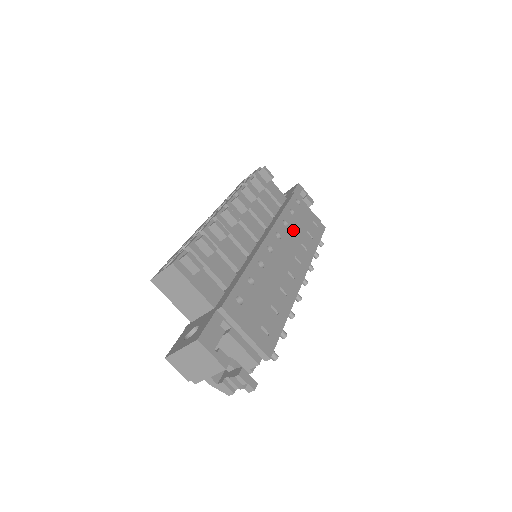
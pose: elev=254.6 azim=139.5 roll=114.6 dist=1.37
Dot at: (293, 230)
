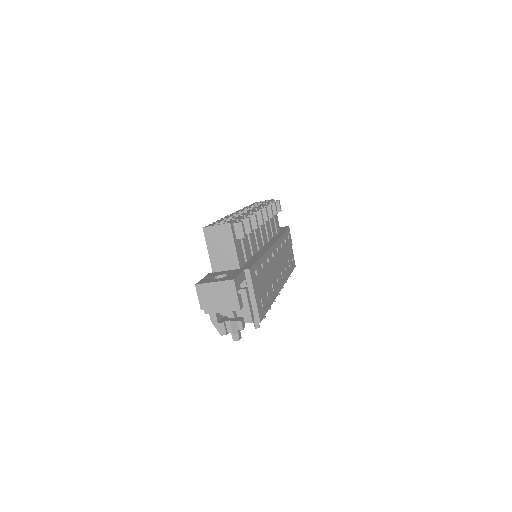
Dot at: (283, 253)
